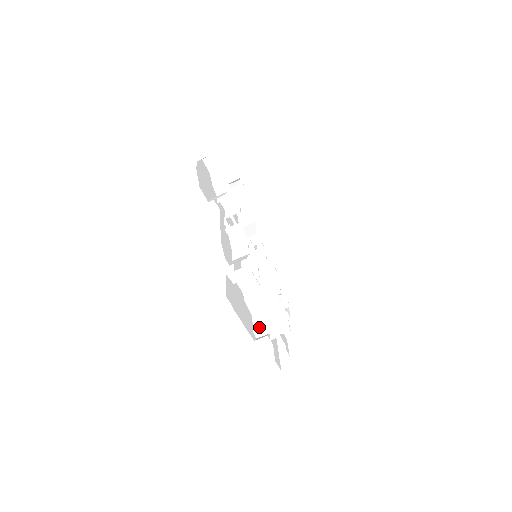
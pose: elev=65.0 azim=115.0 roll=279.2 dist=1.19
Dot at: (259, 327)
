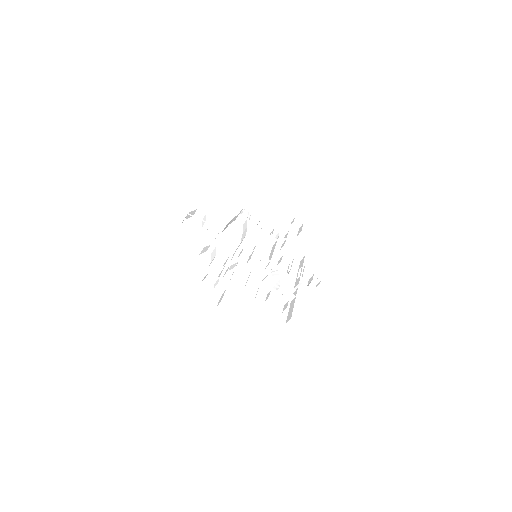
Dot at: (220, 300)
